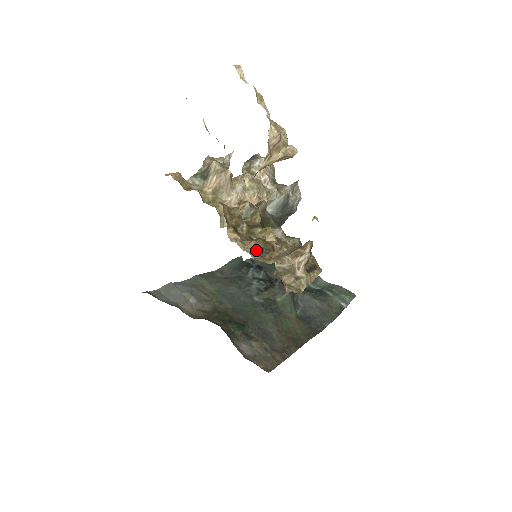
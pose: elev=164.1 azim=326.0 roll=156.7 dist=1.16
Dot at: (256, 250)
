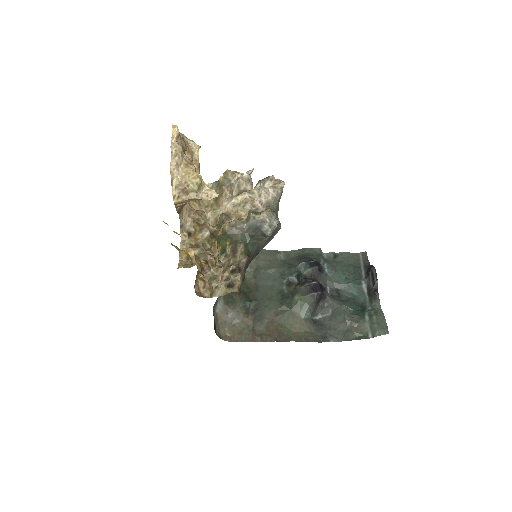
Dot at: occluded
